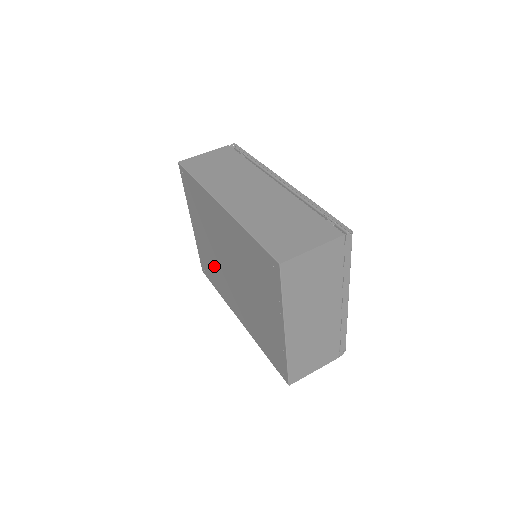
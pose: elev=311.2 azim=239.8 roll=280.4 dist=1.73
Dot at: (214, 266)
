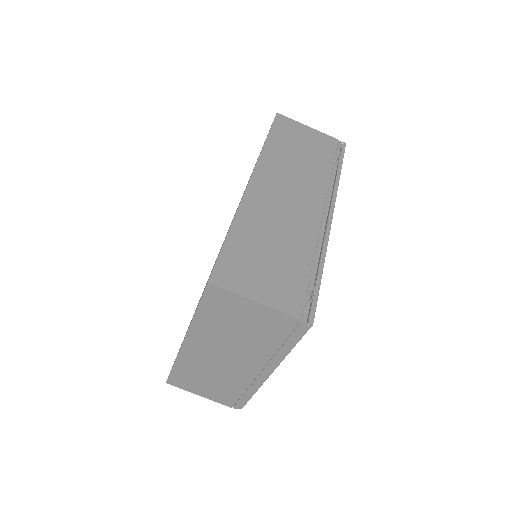
Dot at: occluded
